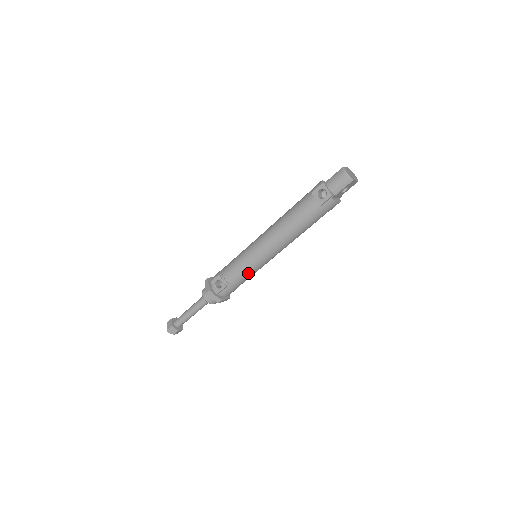
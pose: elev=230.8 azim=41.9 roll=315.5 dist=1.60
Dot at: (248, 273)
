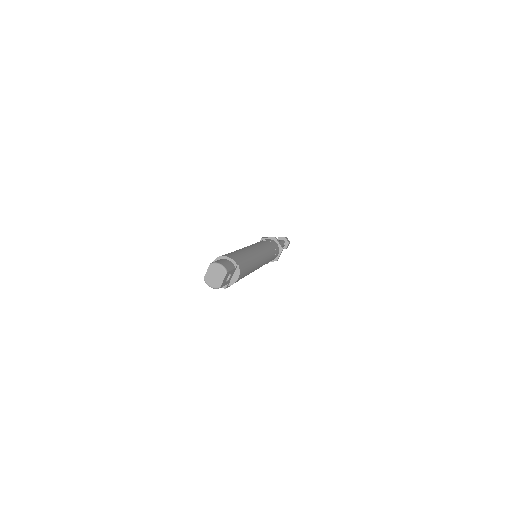
Dot at: occluded
